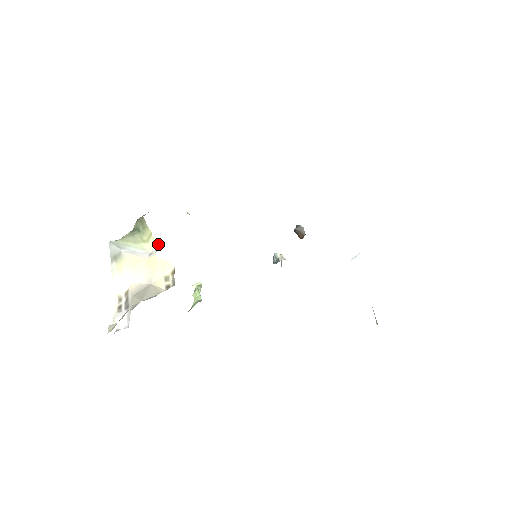
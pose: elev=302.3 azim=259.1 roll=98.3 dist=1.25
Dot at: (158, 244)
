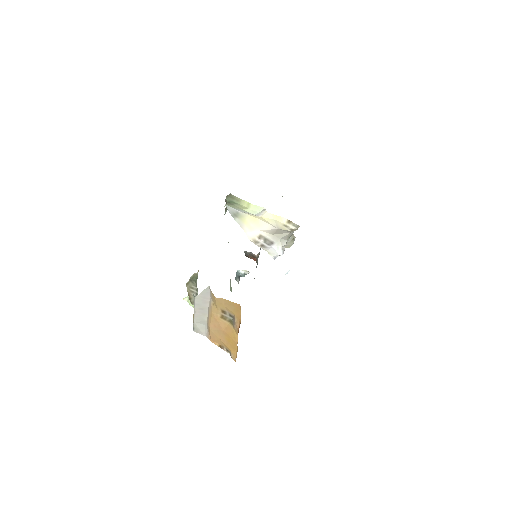
Dot at: (259, 209)
